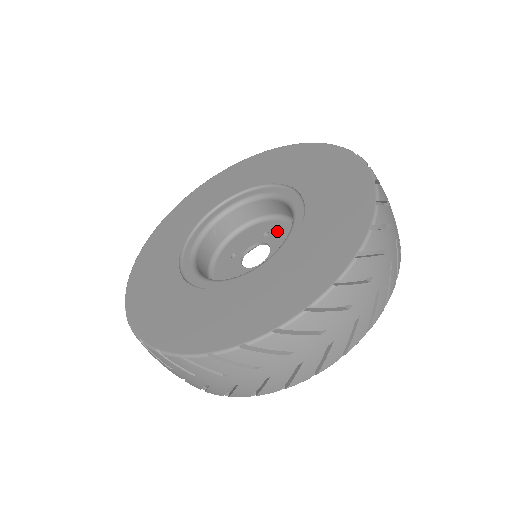
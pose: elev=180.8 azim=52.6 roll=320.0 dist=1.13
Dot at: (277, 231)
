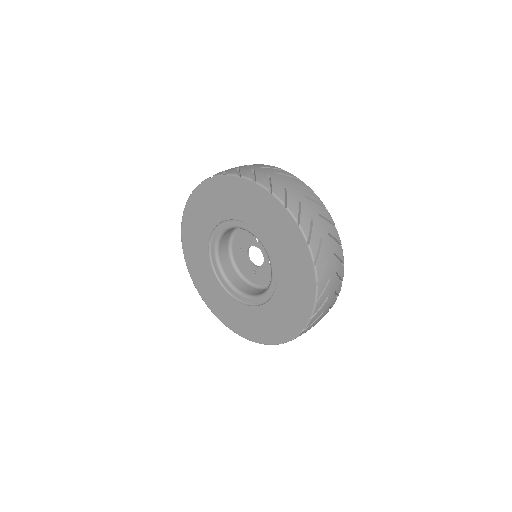
Dot at: occluded
